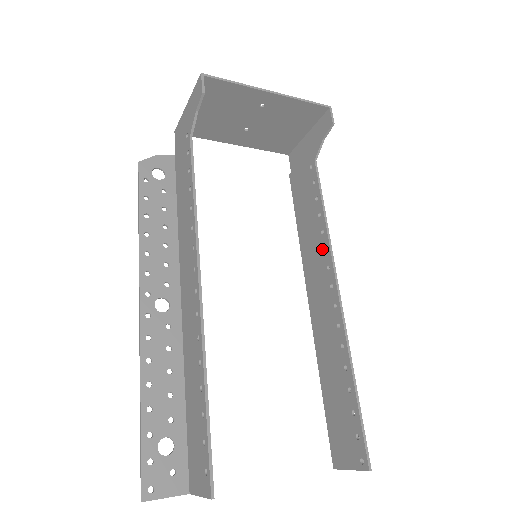
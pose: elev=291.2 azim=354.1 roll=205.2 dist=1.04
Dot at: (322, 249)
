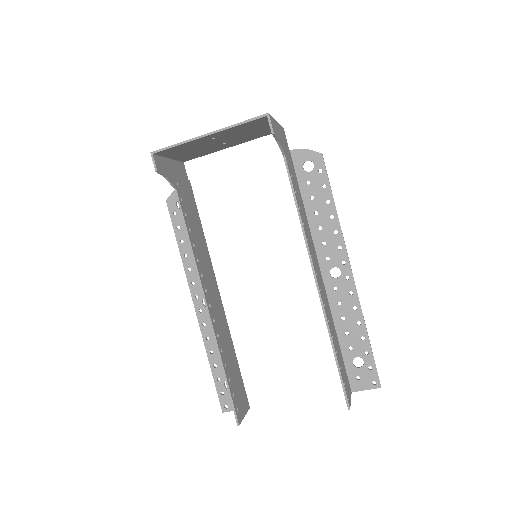
Dot at: occluded
